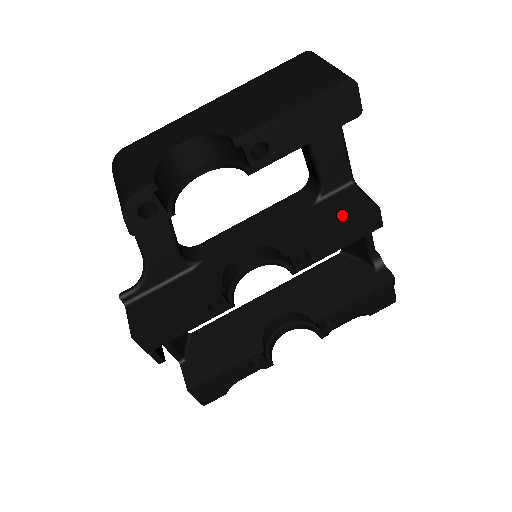
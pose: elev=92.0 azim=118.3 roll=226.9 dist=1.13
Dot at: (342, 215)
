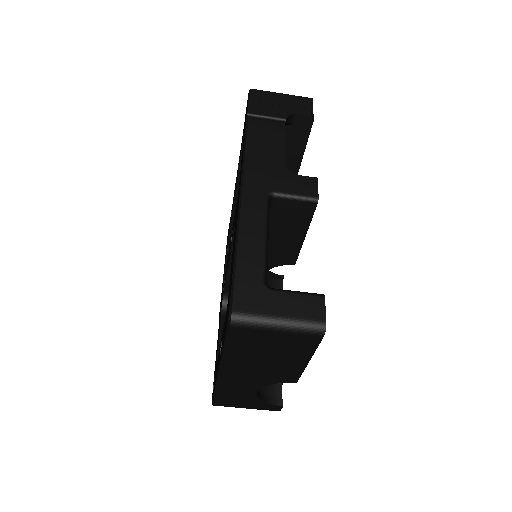
Dot at: (299, 224)
